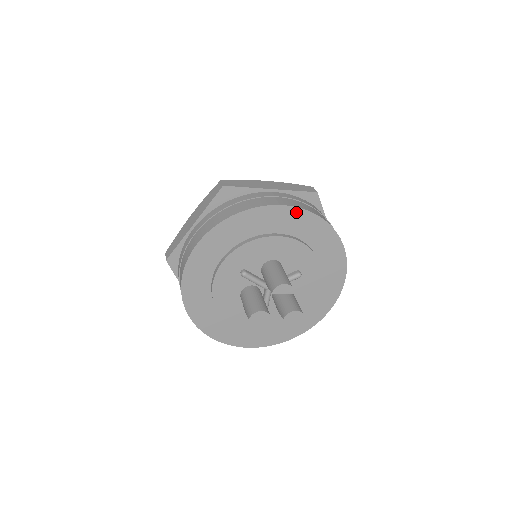
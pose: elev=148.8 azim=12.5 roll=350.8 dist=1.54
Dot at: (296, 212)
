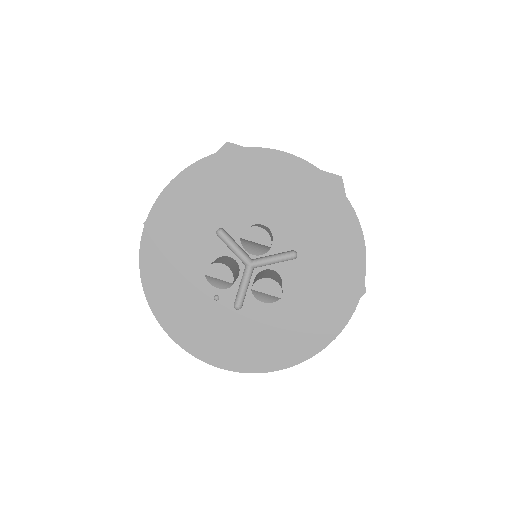
Dot at: (301, 166)
